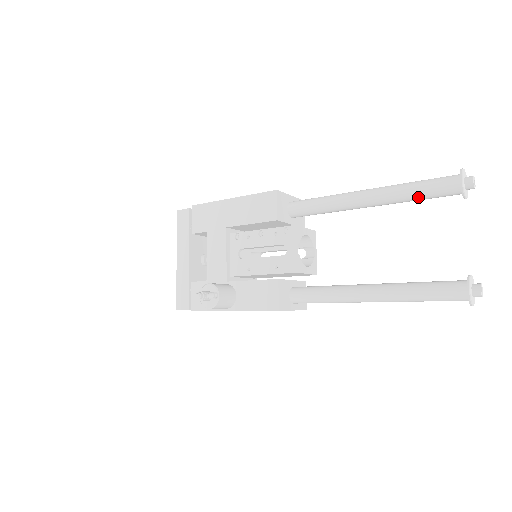
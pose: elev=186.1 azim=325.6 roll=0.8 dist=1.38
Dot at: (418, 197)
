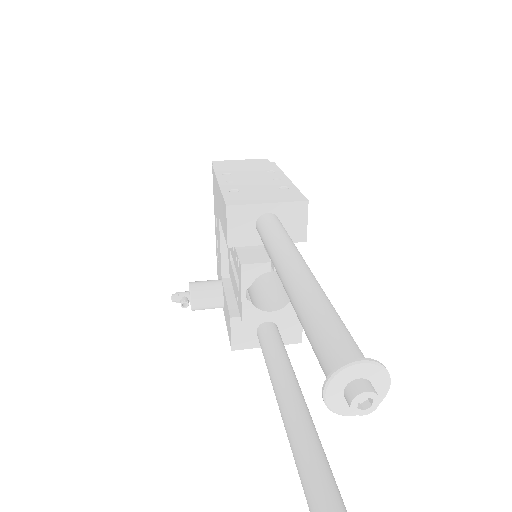
Dot at: occluded
